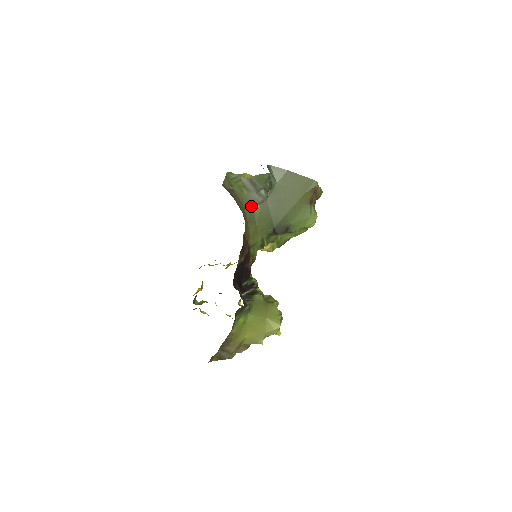
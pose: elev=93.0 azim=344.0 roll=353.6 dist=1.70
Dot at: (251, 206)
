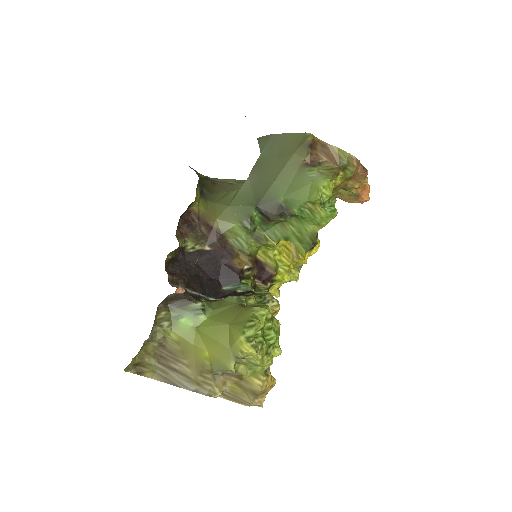
Dot at: (235, 190)
